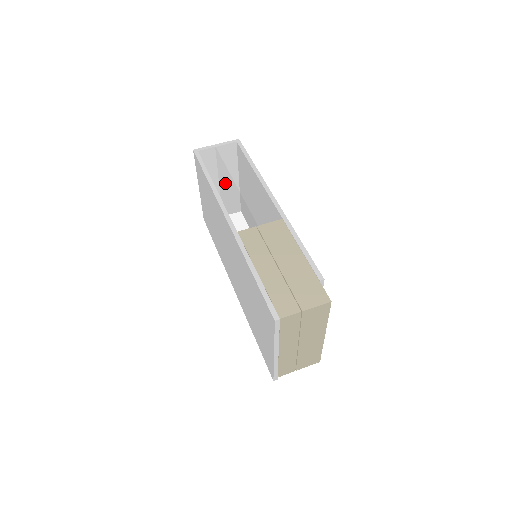
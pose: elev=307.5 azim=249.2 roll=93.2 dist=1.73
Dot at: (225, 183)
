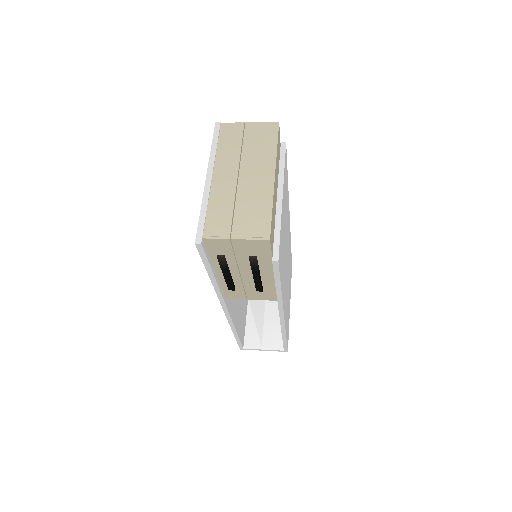
Dot at: occluded
